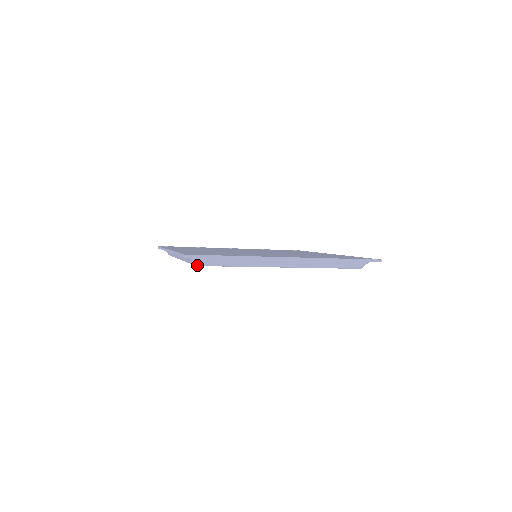
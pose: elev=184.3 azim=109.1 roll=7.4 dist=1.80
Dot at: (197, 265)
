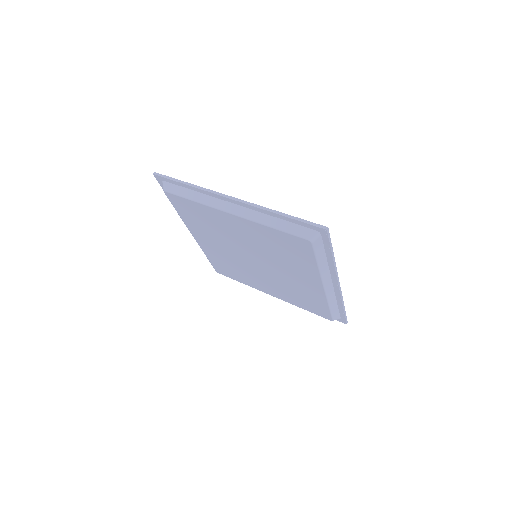
Dot at: (312, 241)
